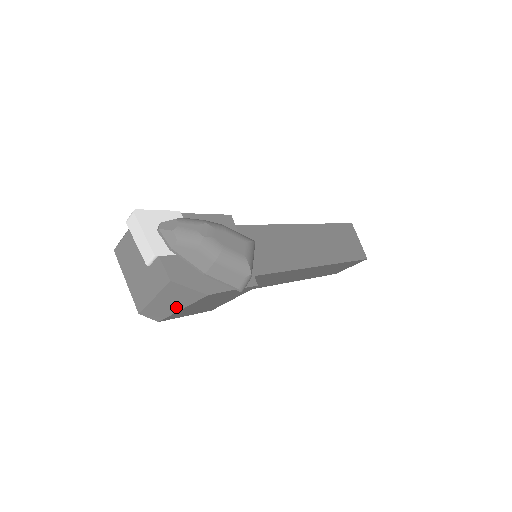
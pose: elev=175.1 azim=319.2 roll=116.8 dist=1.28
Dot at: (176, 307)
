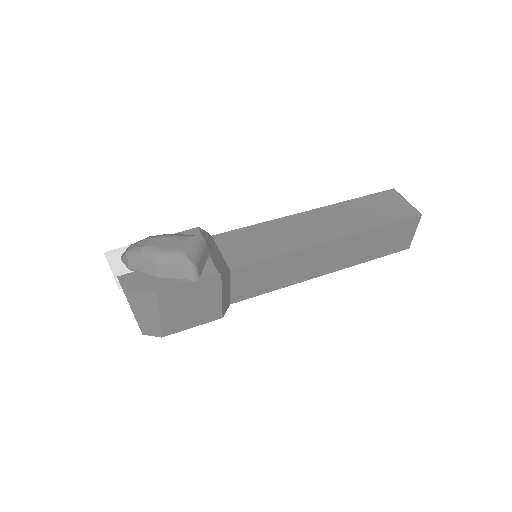
Dot at: (154, 316)
